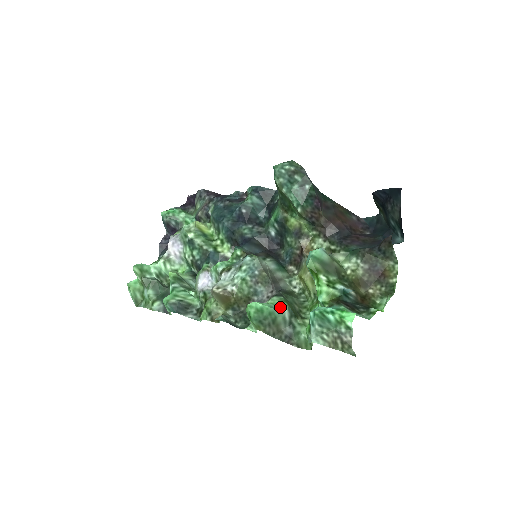
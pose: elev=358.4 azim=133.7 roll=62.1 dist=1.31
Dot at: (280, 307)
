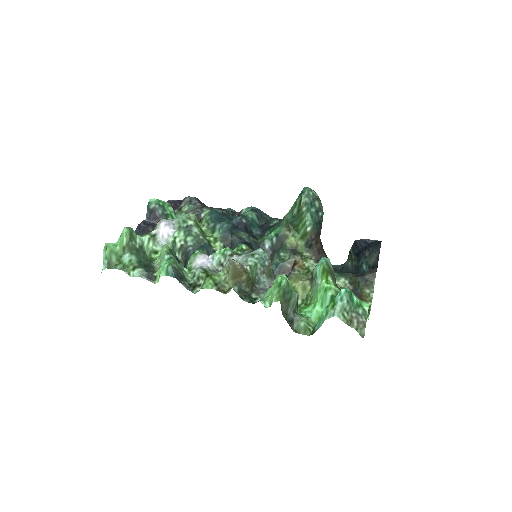
Dot at: (294, 291)
